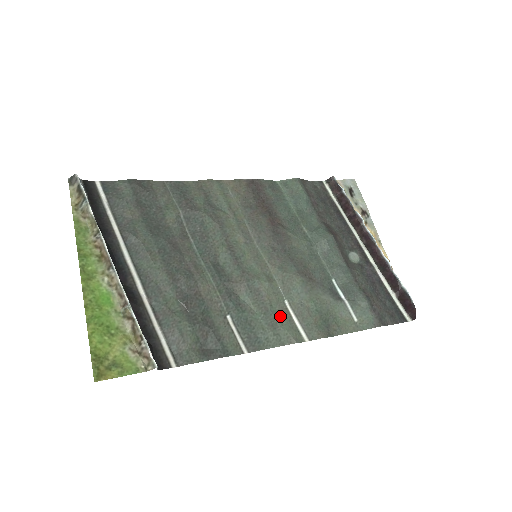
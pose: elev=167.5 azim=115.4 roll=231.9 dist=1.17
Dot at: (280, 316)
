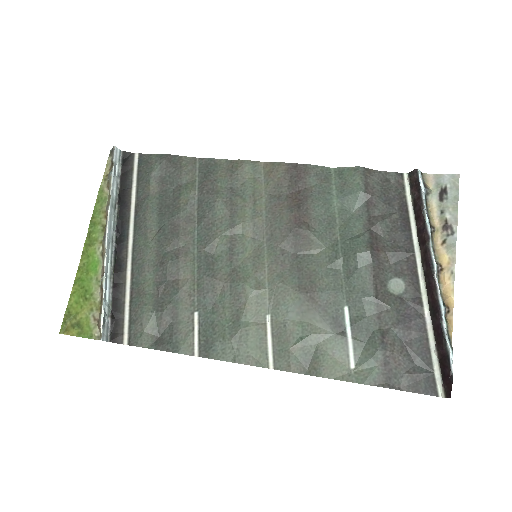
Dot at: (250, 330)
